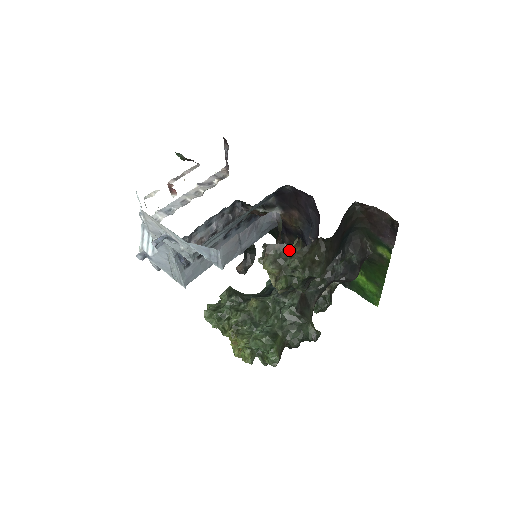
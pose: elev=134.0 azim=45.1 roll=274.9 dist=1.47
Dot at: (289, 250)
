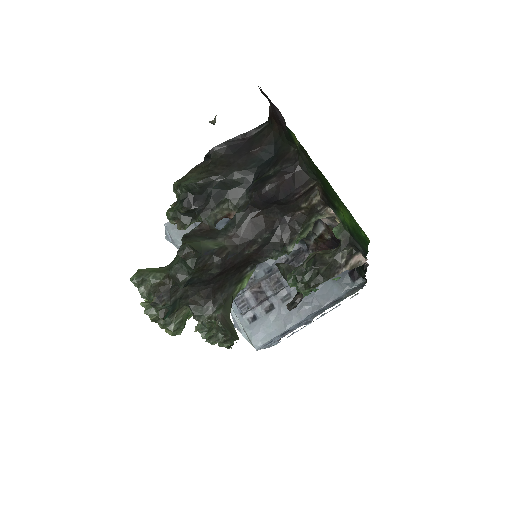
Dot at: occluded
